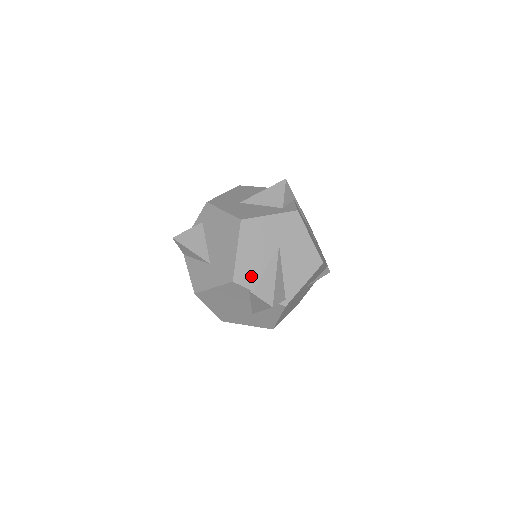
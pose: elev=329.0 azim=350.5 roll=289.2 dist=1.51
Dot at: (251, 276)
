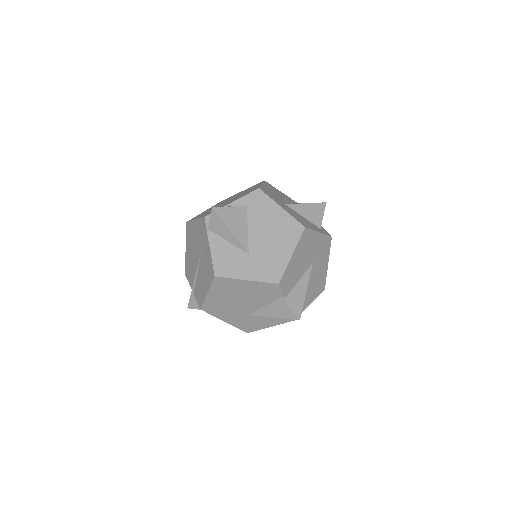
Dot at: (290, 283)
